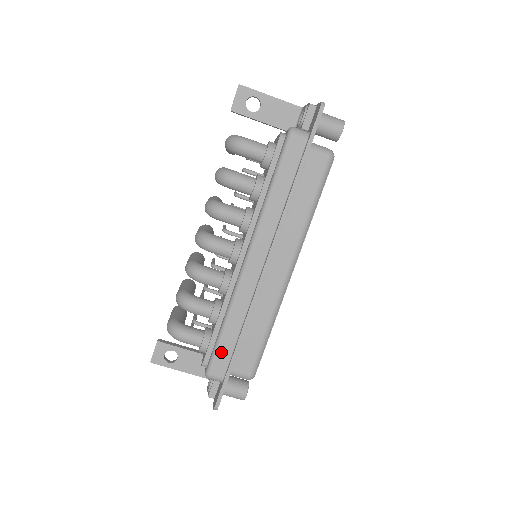
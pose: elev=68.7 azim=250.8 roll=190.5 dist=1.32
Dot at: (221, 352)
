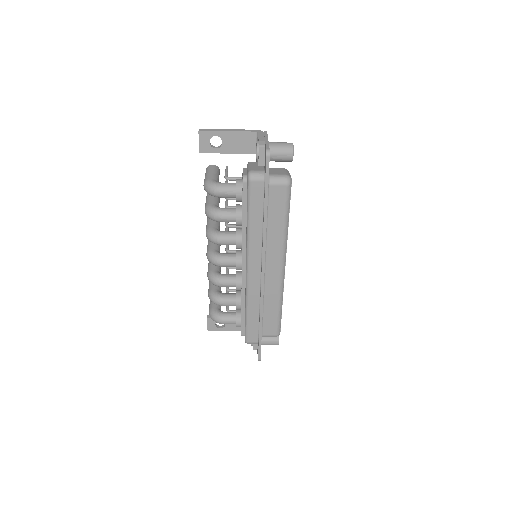
Dot at: (251, 329)
